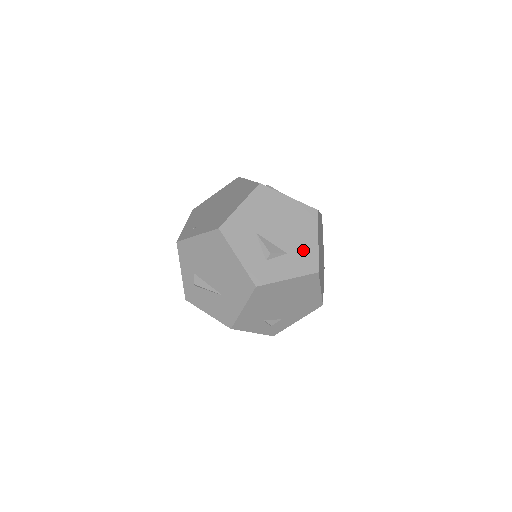
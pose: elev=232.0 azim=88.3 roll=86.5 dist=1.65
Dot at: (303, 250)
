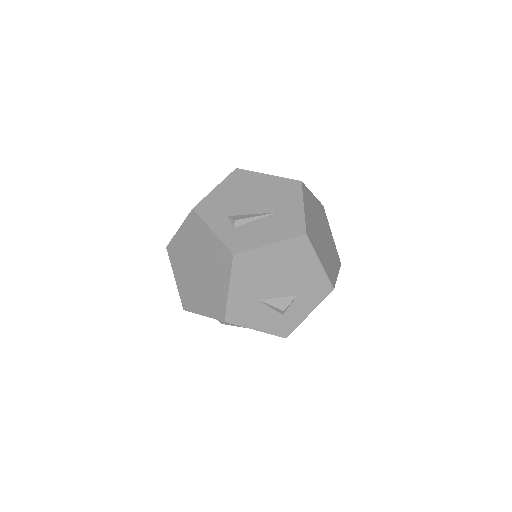
Dot at: (311, 282)
